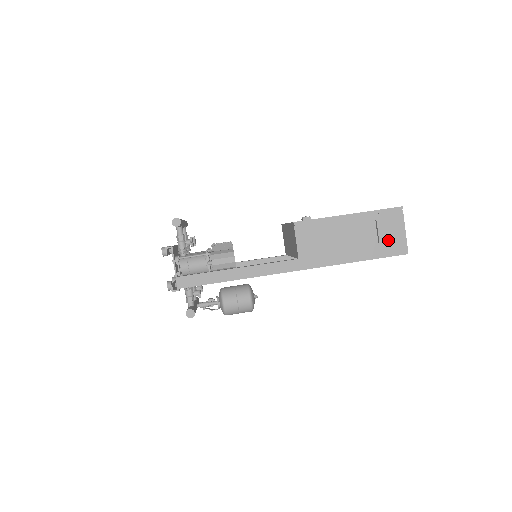
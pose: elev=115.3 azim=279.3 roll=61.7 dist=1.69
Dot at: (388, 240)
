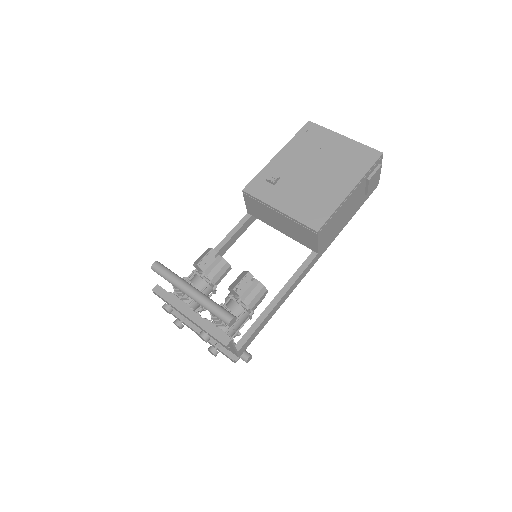
Dot at: (372, 188)
